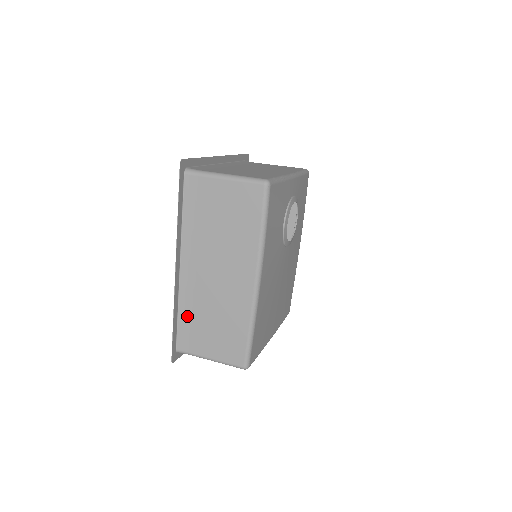
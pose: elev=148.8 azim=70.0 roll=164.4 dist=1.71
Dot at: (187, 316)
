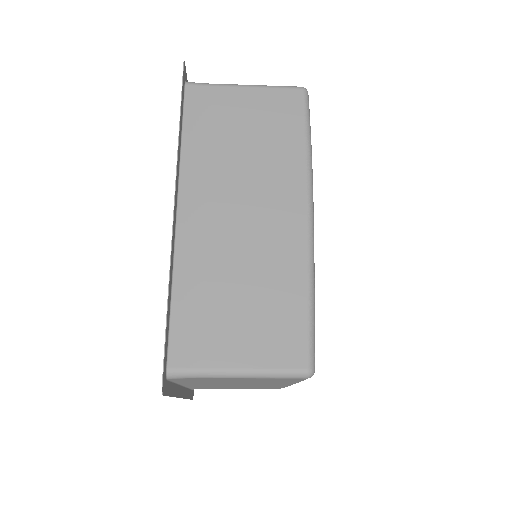
Dot at: (190, 294)
